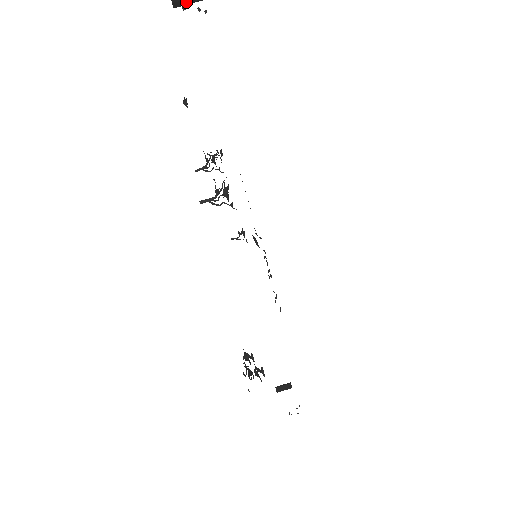
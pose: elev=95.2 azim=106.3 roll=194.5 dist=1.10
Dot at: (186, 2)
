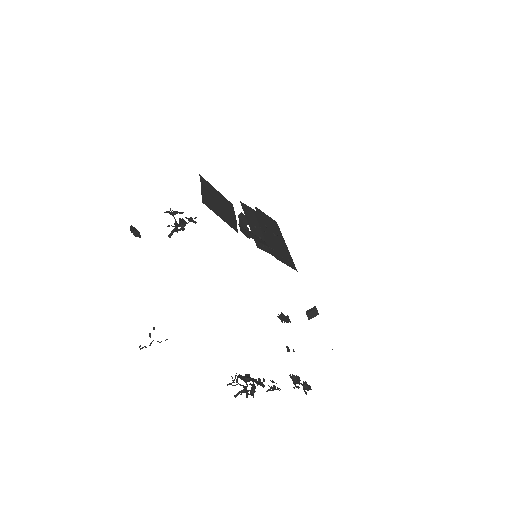
Dot at: occluded
